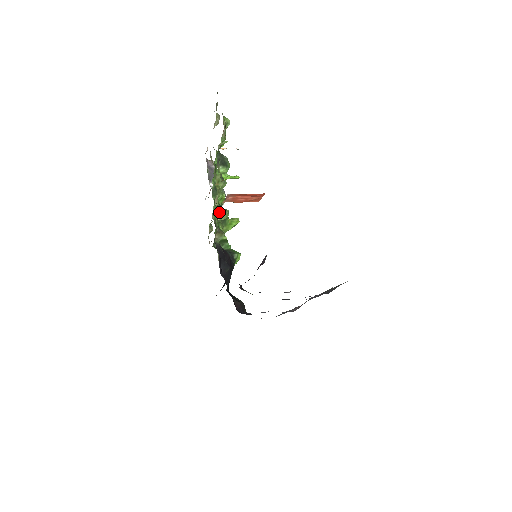
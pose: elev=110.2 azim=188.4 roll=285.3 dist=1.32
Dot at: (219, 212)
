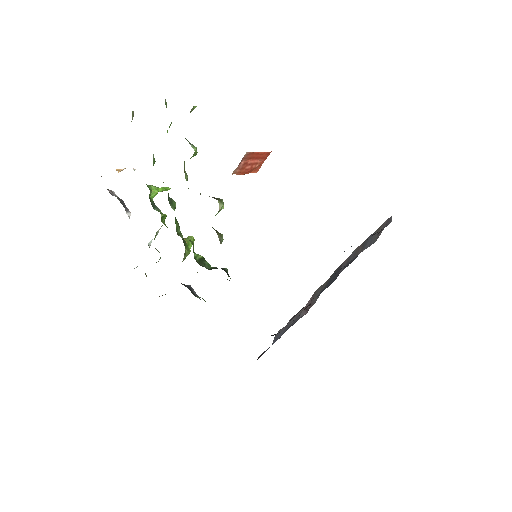
Dot at: occluded
